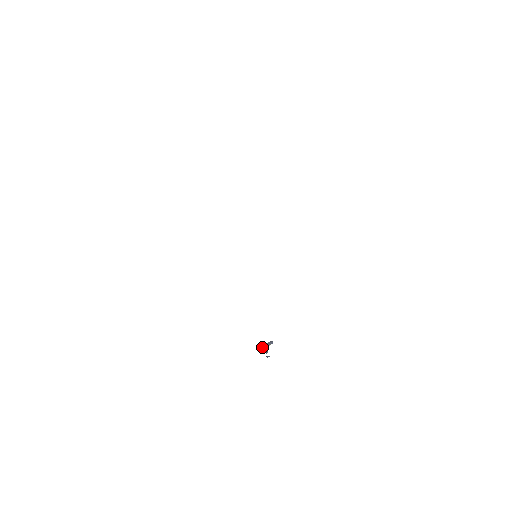
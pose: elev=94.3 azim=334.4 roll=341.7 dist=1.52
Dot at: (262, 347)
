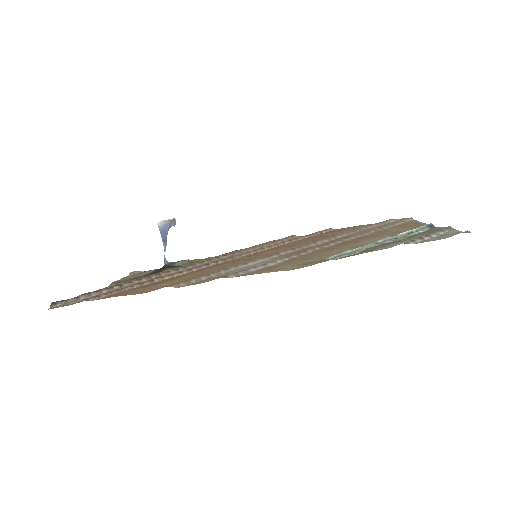
Dot at: (162, 227)
